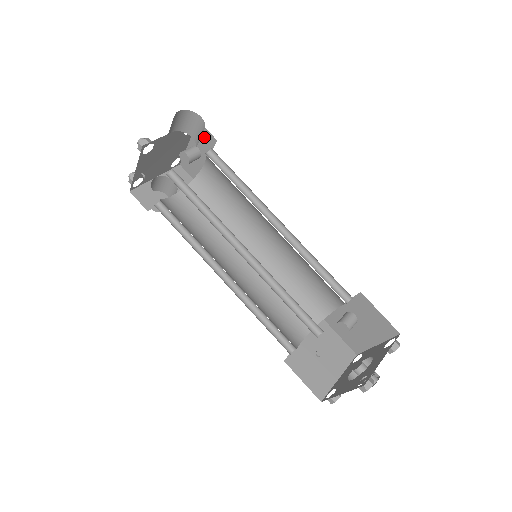
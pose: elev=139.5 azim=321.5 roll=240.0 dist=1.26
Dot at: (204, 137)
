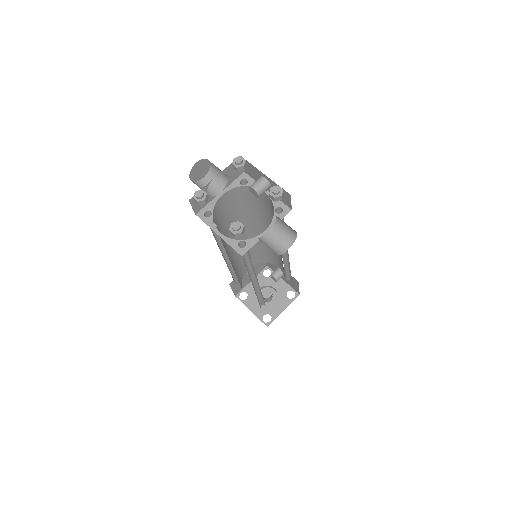
Dot at: (284, 196)
